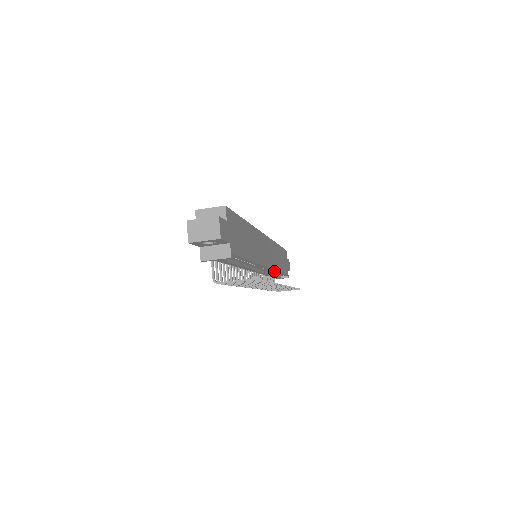
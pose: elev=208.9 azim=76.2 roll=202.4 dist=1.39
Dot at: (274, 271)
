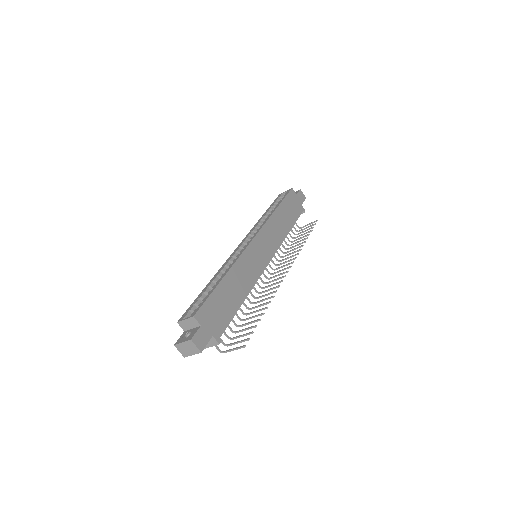
Dot at: (282, 241)
